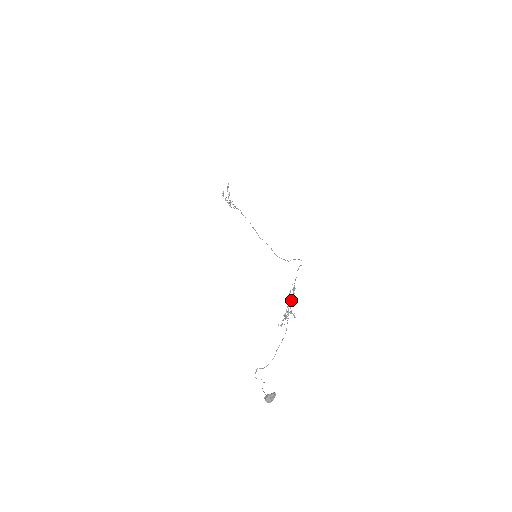
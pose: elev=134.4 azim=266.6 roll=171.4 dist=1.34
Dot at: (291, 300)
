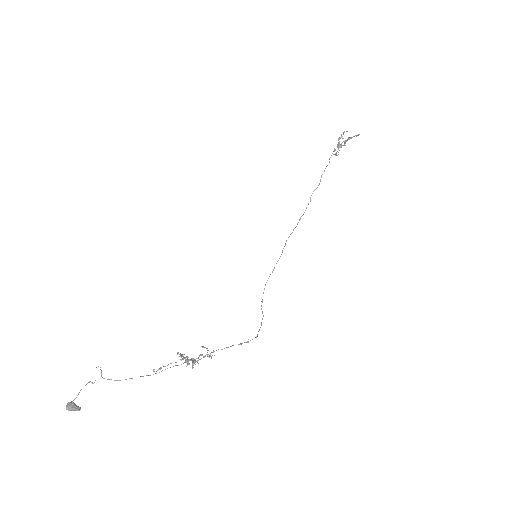
Dot at: (195, 361)
